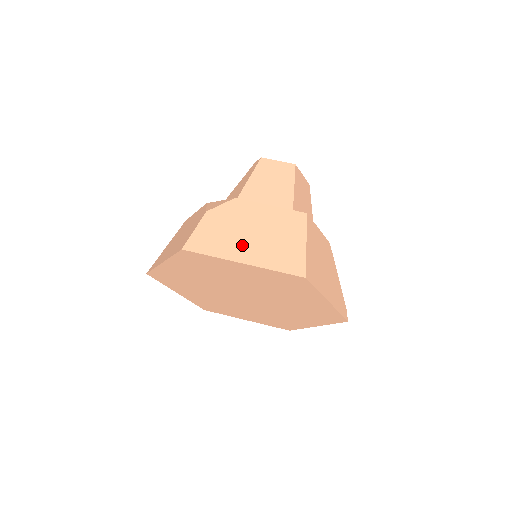
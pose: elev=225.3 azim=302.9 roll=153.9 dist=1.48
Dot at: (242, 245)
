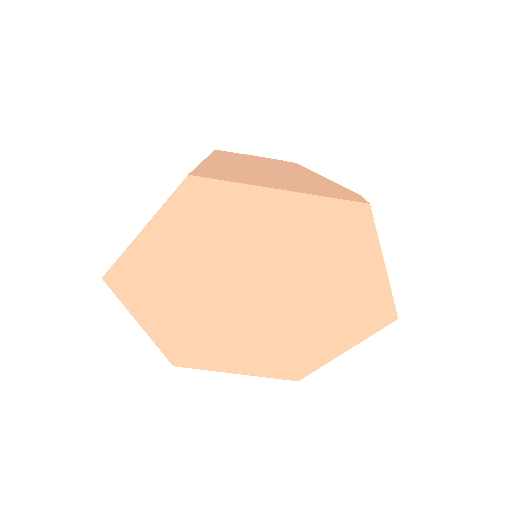
Dot at: occluded
